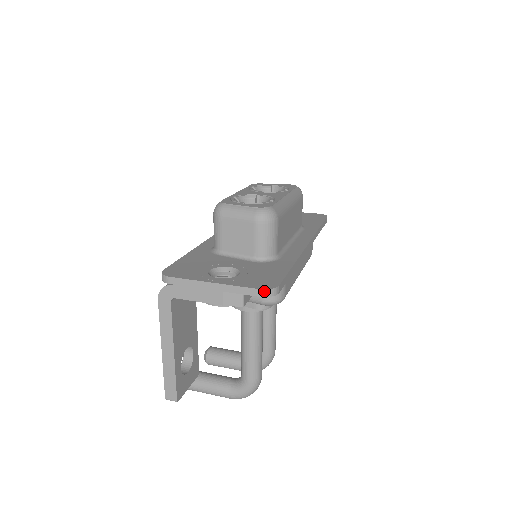
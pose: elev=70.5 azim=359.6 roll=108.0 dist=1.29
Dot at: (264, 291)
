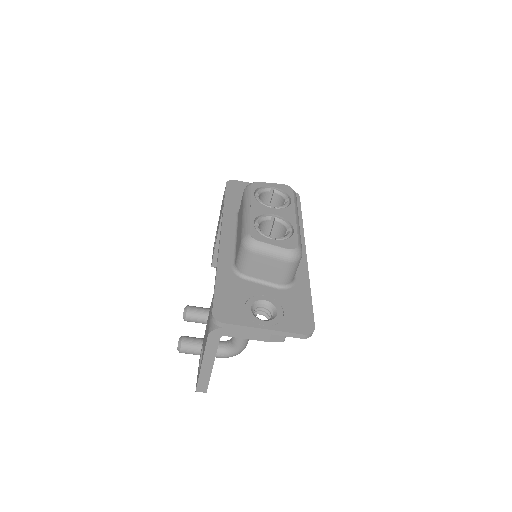
Dot at: (307, 335)
